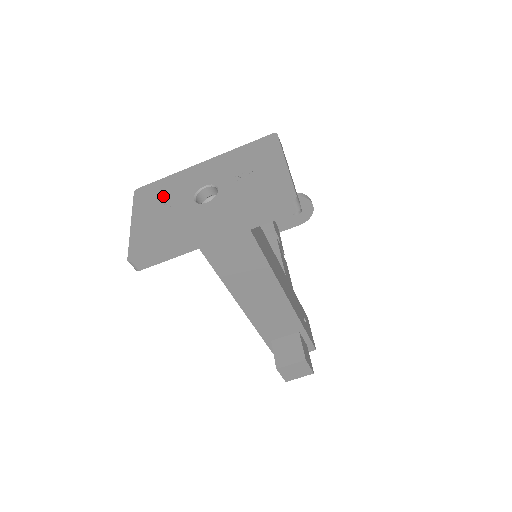
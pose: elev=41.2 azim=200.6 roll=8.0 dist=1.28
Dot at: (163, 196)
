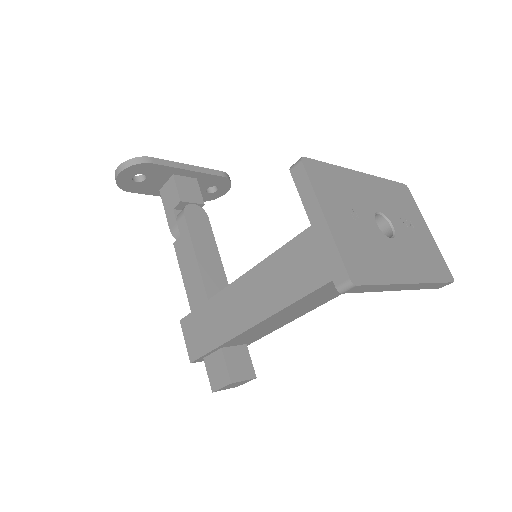
Dot at: (343, 195)
